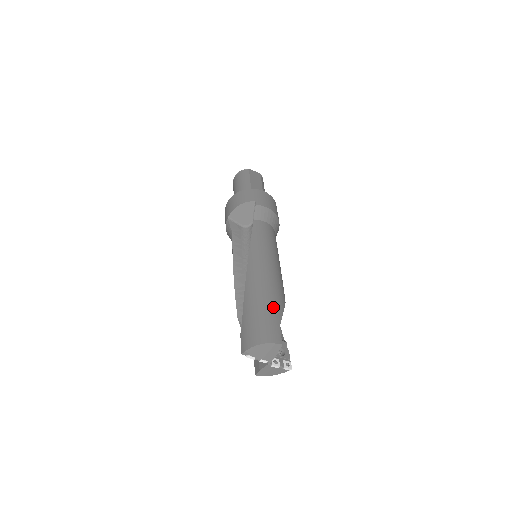
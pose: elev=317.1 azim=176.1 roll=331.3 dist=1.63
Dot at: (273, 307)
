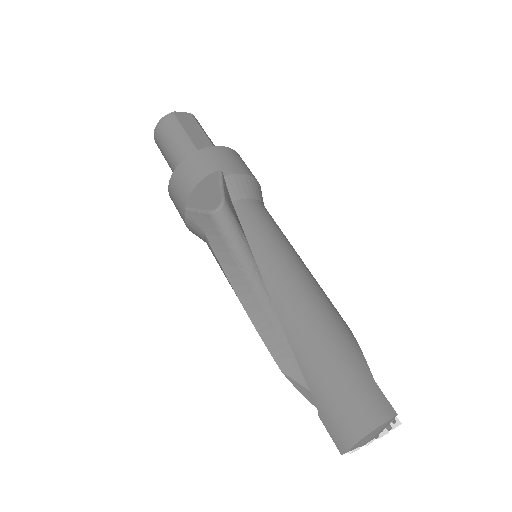
Dot at: (348, 352)
